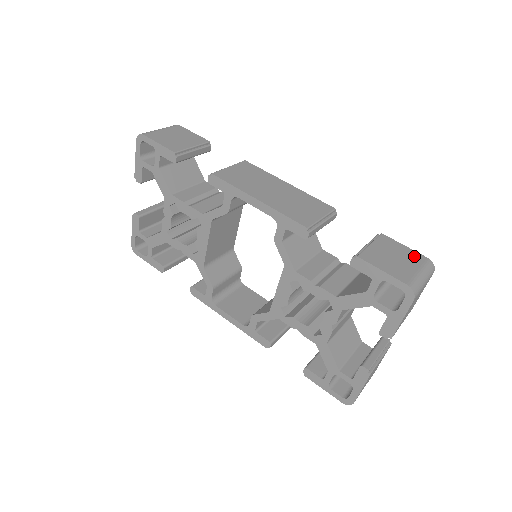
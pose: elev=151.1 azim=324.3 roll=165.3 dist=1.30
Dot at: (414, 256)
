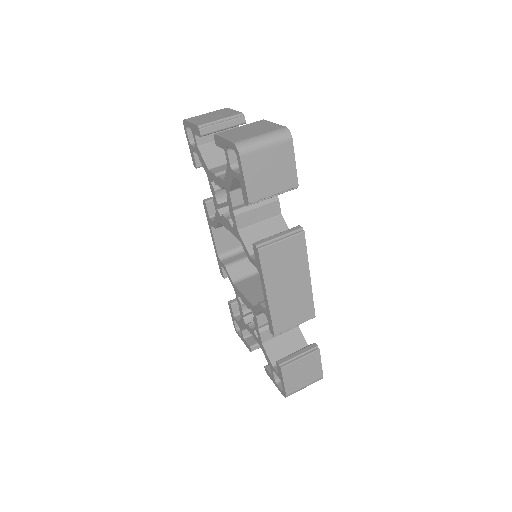
Dot at: (316, 374)
